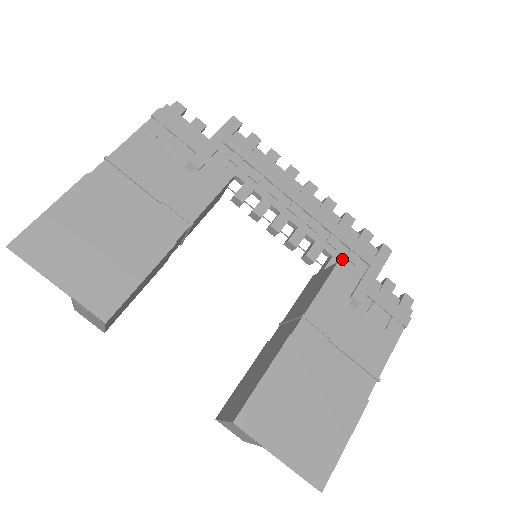
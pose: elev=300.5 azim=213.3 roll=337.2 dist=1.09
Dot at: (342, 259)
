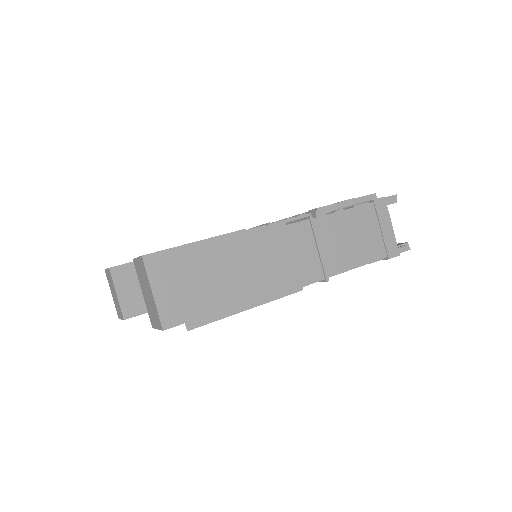
Dot at: occluded
